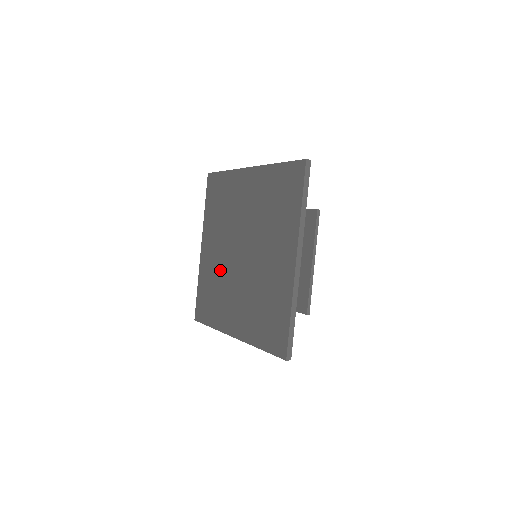
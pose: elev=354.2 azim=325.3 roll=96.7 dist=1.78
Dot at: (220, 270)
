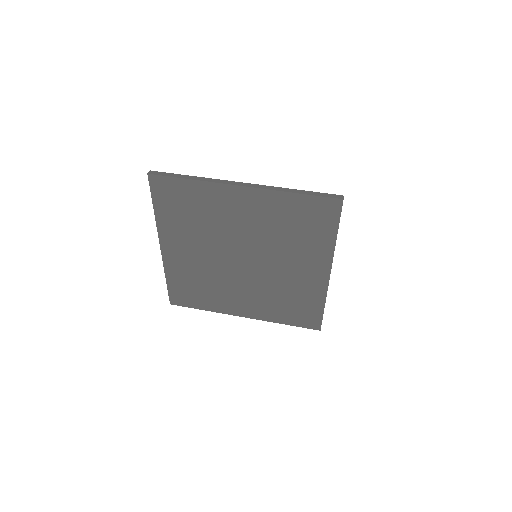
Dot at: (207, 271)
